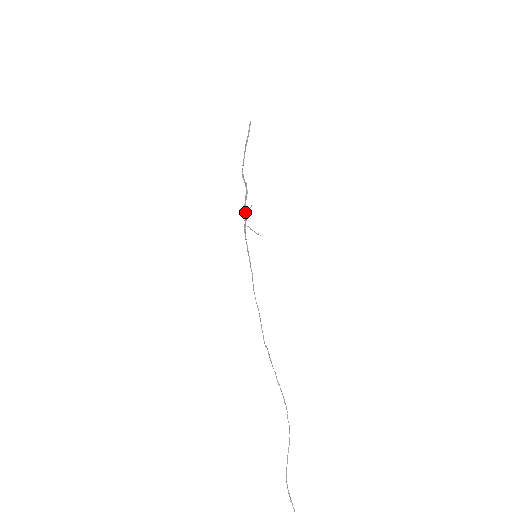
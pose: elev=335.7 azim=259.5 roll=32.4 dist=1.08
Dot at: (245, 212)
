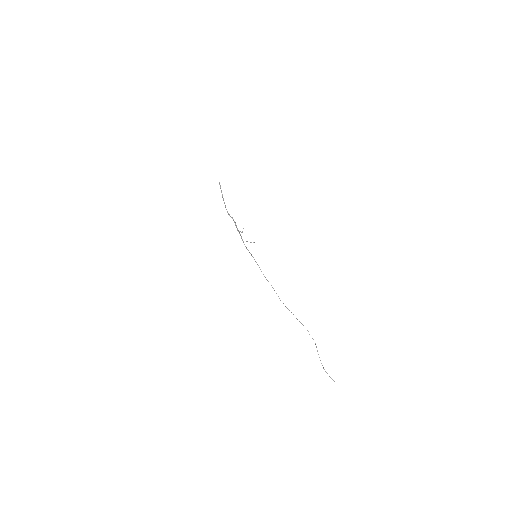
Dot at: occluded
